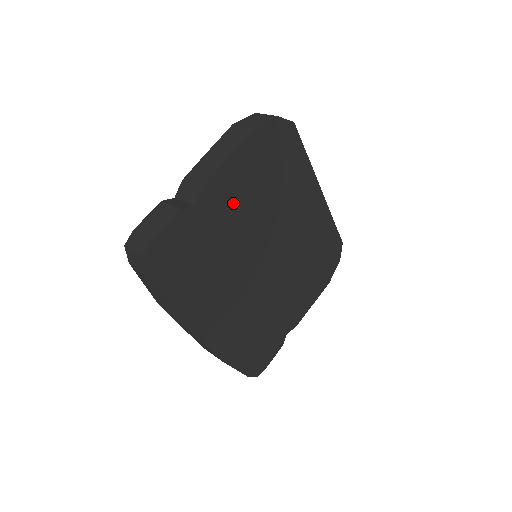
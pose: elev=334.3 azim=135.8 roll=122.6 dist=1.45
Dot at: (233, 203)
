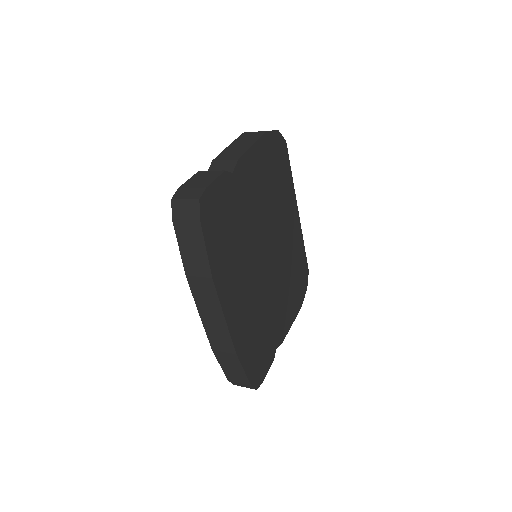
Dot at: (253, 187)
